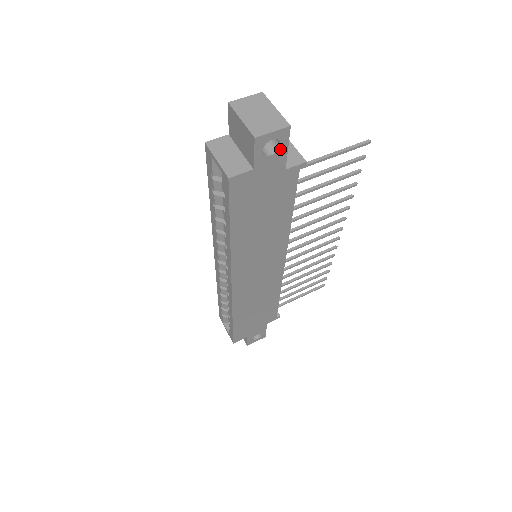
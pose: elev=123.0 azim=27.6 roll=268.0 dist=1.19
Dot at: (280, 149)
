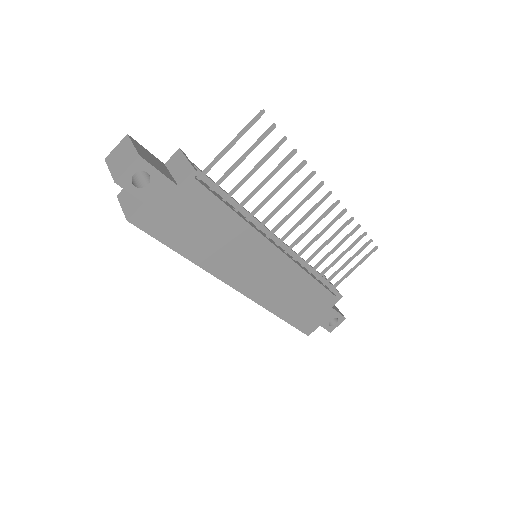
Dot at: (152, 176)
